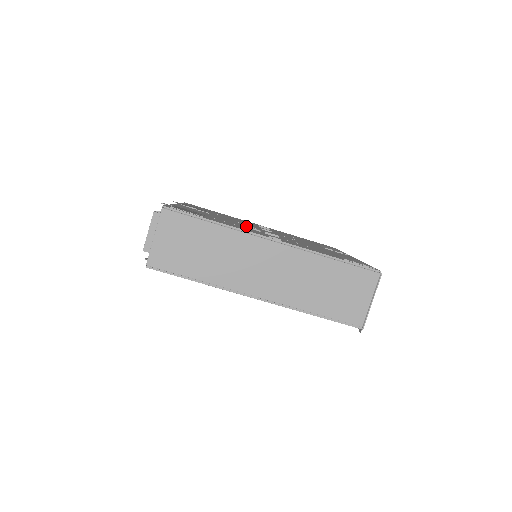
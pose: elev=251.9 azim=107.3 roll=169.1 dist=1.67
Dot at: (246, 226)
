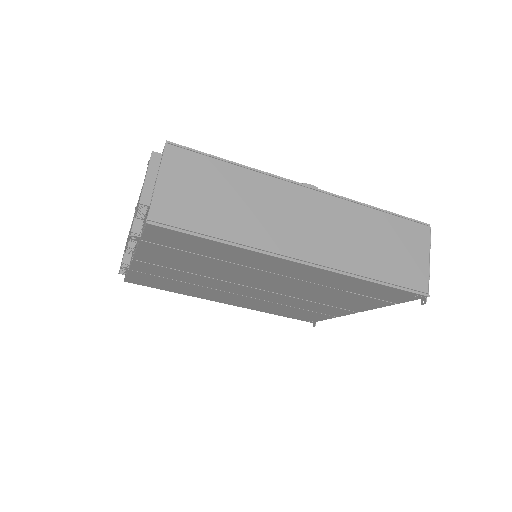
Dot at: occluded
